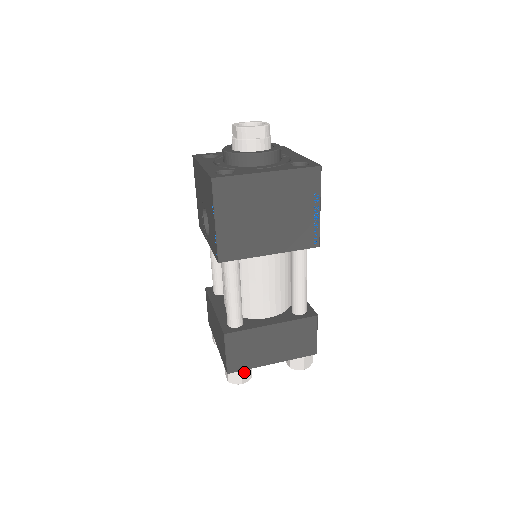
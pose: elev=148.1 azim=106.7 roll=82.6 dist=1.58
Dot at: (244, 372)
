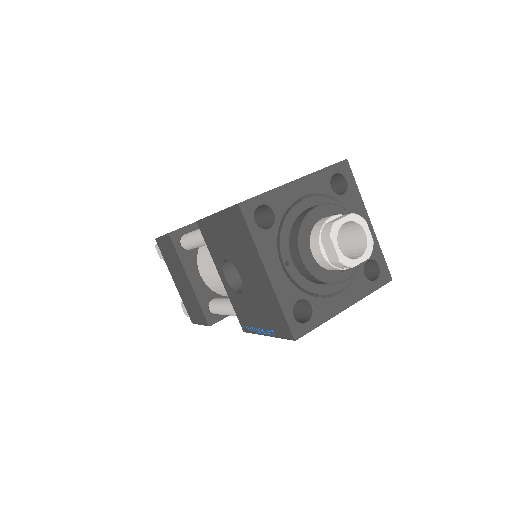
Dot at: occluded
